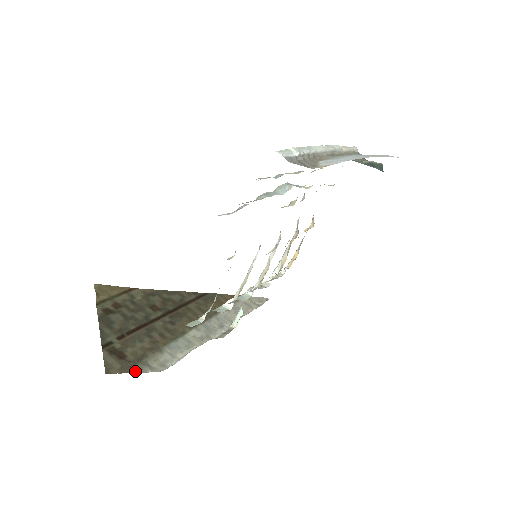
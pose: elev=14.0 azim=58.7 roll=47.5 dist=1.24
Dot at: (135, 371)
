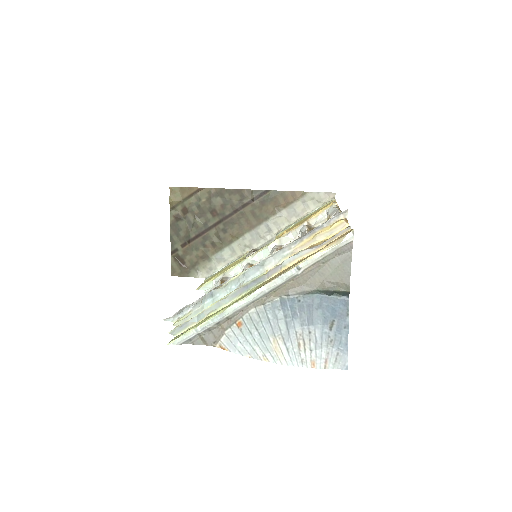
Dot at: (189, 276)
